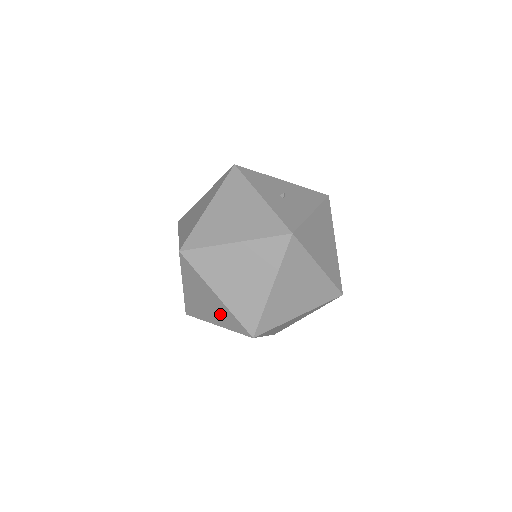
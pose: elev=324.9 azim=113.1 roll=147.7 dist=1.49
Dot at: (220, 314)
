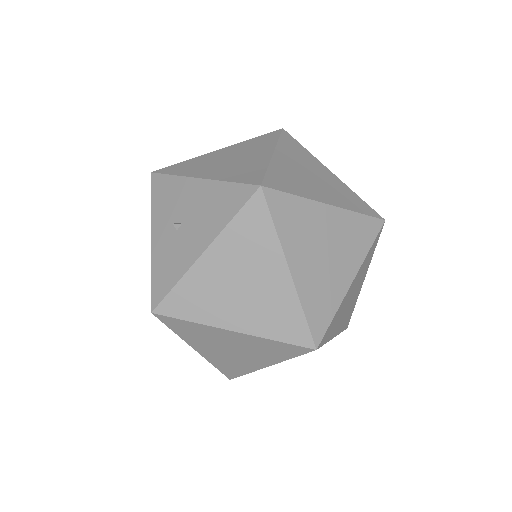
Dot at: occluded
